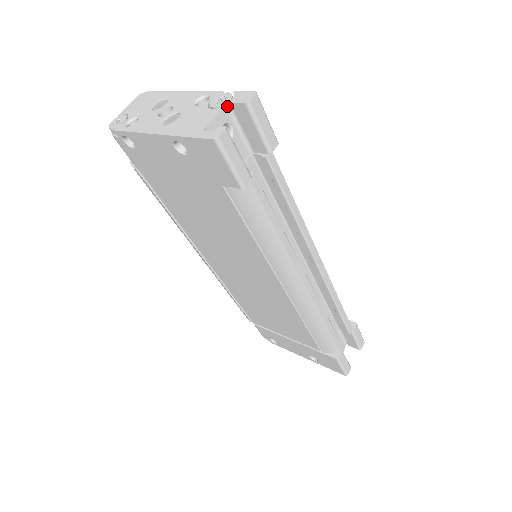
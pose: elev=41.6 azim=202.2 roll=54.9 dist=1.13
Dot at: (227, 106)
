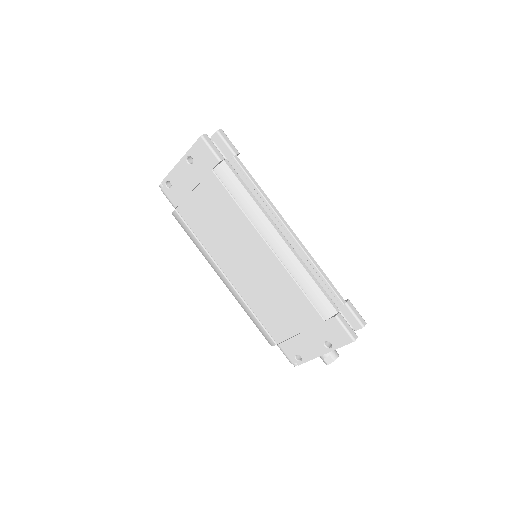
Dot at: occluded
